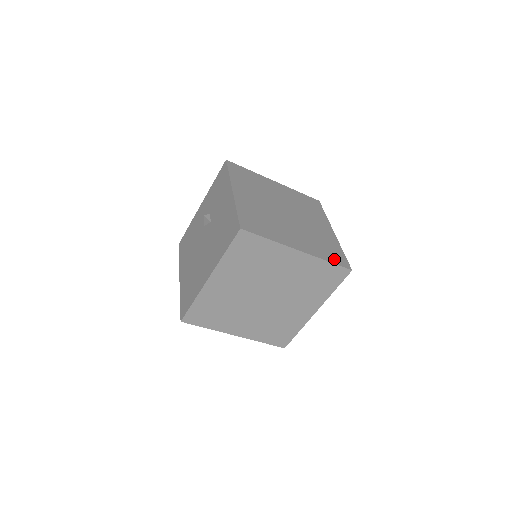
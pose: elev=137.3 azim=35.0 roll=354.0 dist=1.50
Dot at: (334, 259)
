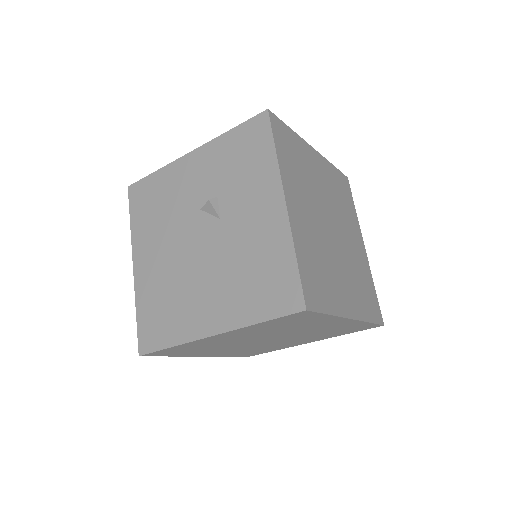
Dot at: (373, 313)
